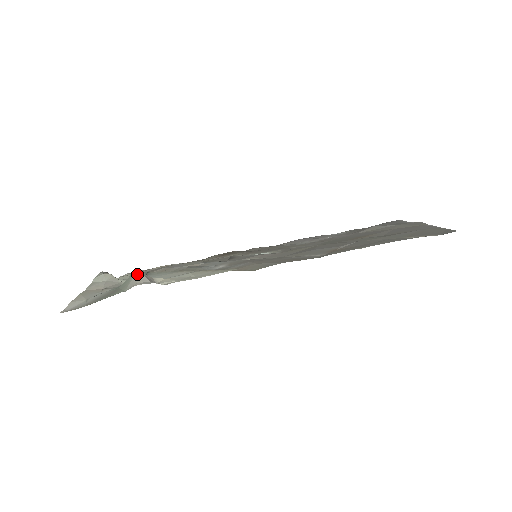
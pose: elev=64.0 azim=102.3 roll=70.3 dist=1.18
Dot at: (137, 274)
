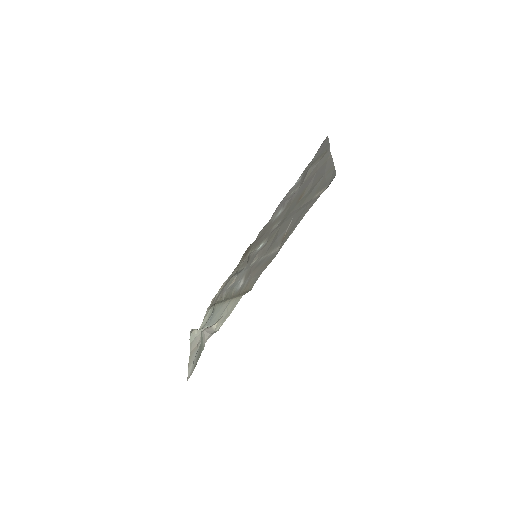
Dot at: (202, 332)
